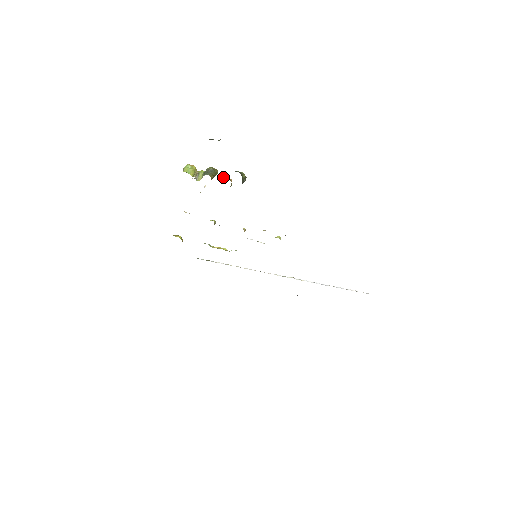
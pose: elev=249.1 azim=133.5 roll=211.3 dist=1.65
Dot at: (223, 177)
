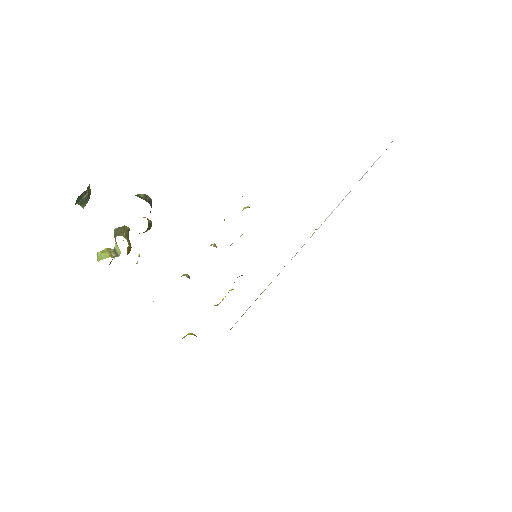
Dot at: occluded
